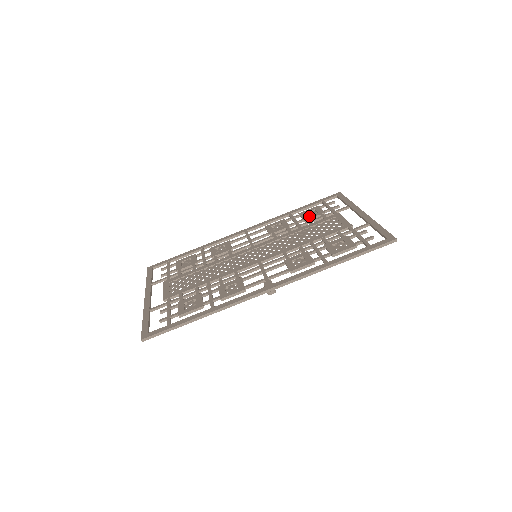
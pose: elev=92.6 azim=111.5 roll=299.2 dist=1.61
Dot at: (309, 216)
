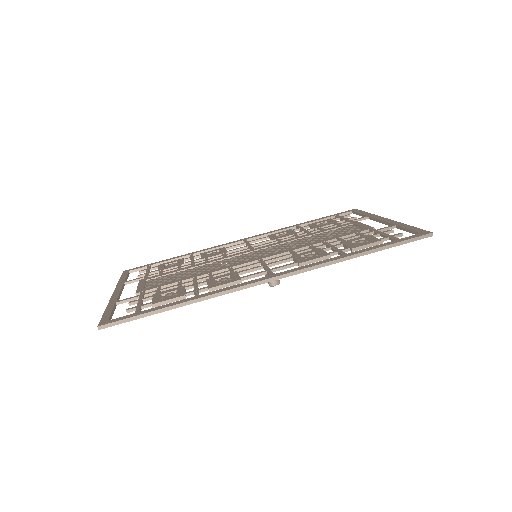
Dot at: (320, 225)
